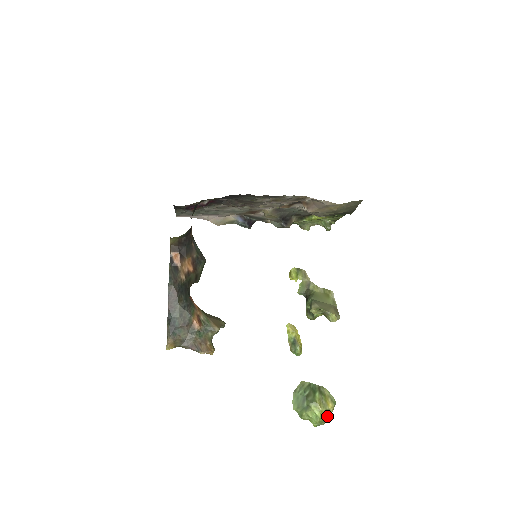
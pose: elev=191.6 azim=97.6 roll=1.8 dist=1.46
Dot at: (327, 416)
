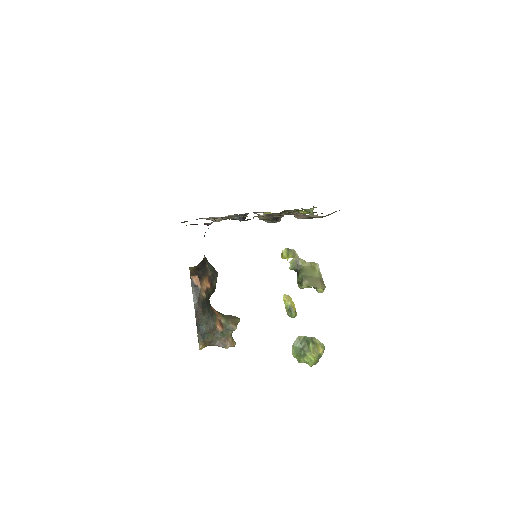
Dot at: (319, 358)
